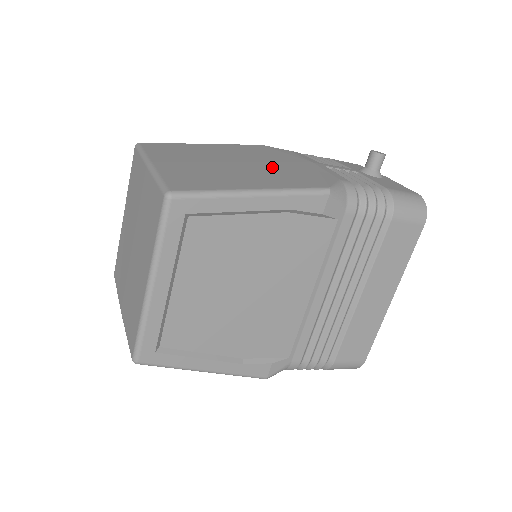
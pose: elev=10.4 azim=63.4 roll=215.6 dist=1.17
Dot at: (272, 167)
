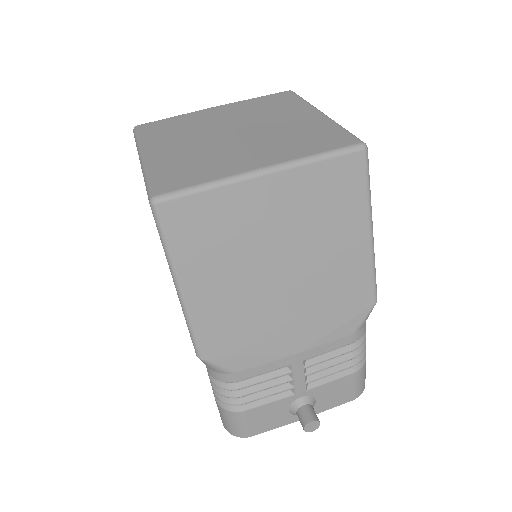
Dot at: occluded
